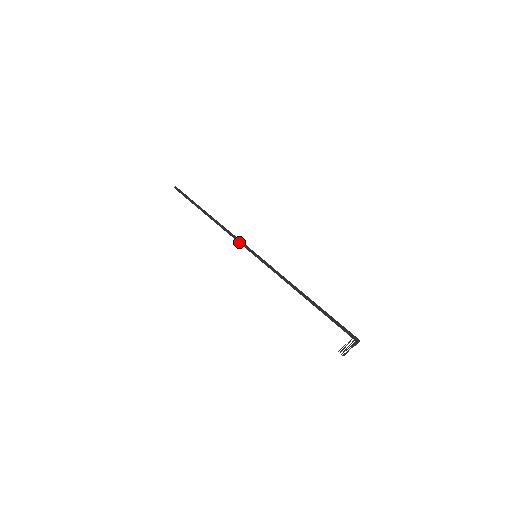
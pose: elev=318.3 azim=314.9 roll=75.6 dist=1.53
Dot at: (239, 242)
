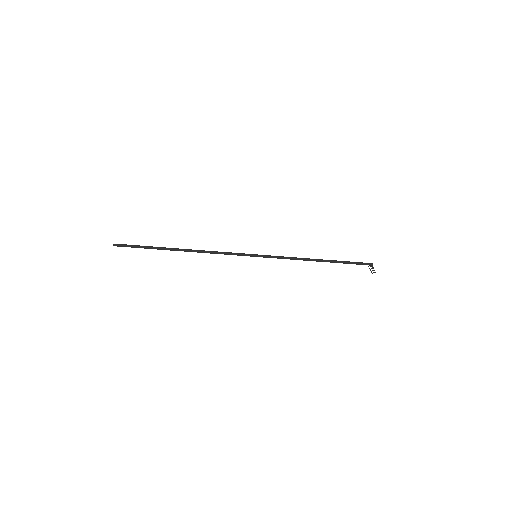
Dot at: (232, 254)
